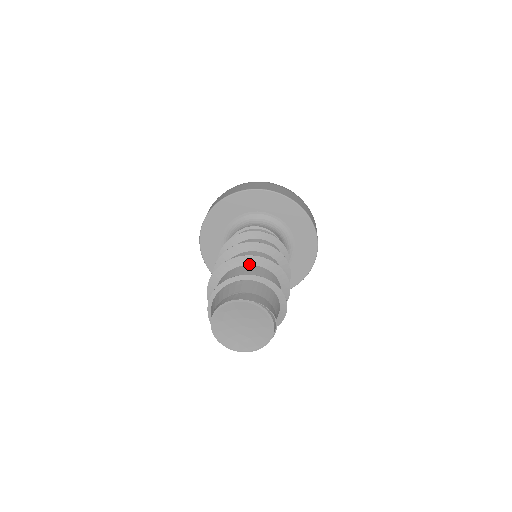
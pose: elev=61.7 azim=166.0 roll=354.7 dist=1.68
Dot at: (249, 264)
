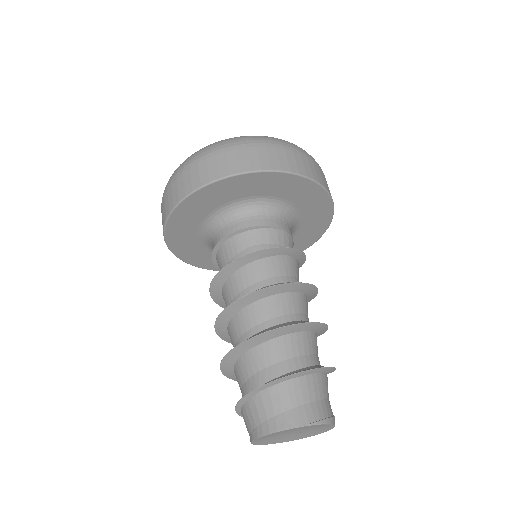
Dot at: (272, 338)
